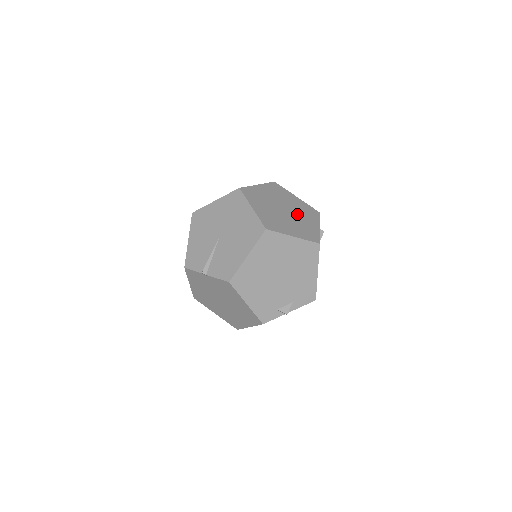
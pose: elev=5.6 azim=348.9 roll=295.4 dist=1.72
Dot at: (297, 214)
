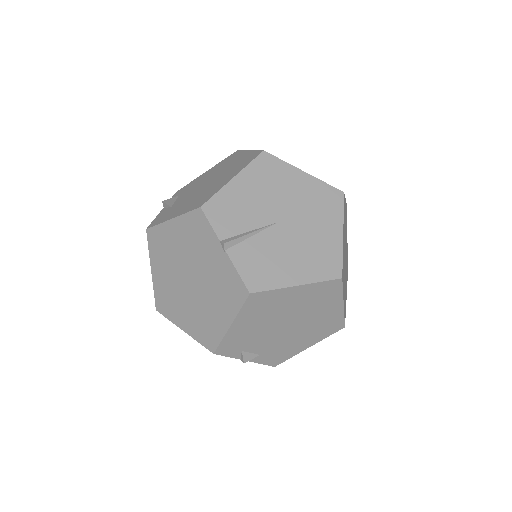
Dot at: occluded
